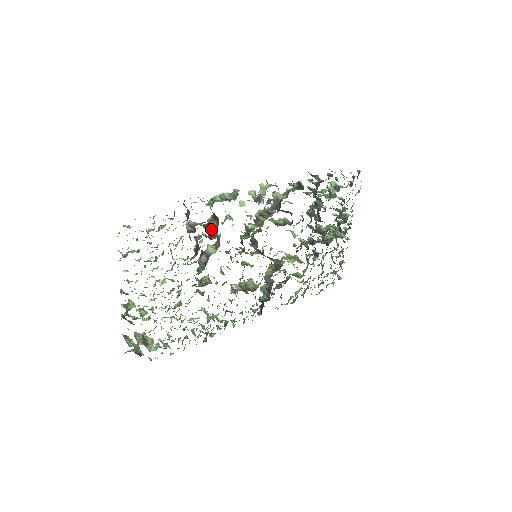
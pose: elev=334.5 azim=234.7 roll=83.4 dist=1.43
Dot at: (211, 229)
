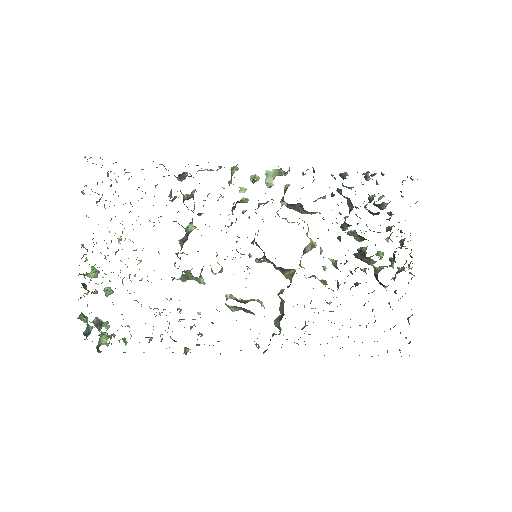
Dot at: occluded
